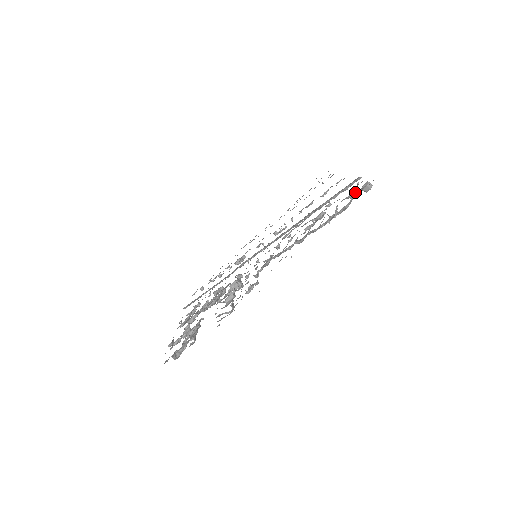
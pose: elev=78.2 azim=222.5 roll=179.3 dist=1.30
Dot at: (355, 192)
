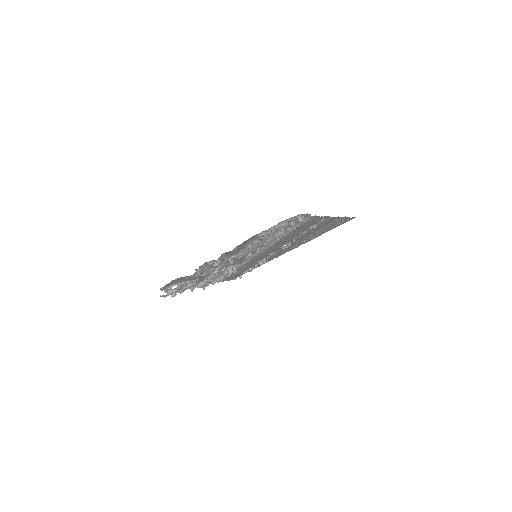
Dot at: (291, 221)
